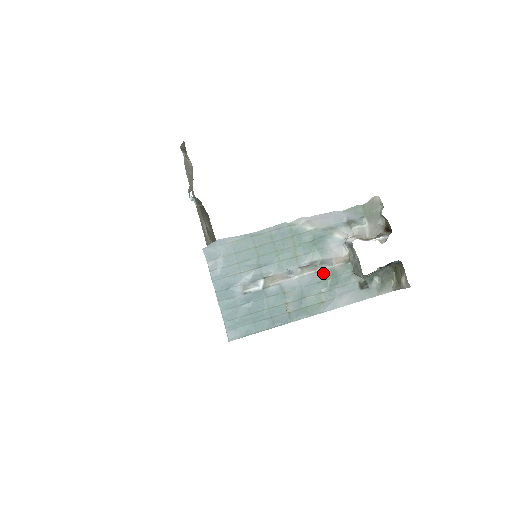
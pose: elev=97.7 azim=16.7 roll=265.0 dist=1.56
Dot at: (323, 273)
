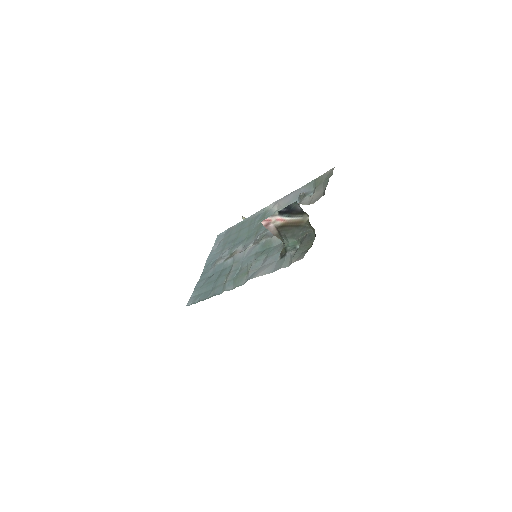
Dot at: (262, 244)
